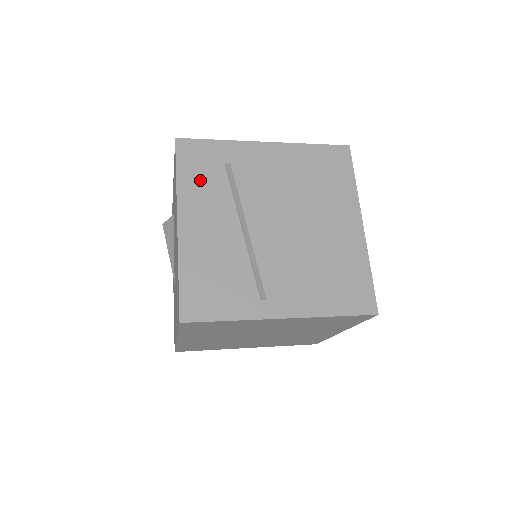
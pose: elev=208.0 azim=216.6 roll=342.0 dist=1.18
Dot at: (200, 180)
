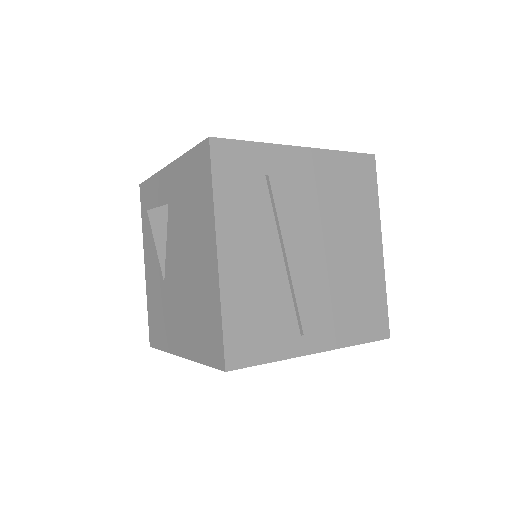
Dot at: (238, 196)
